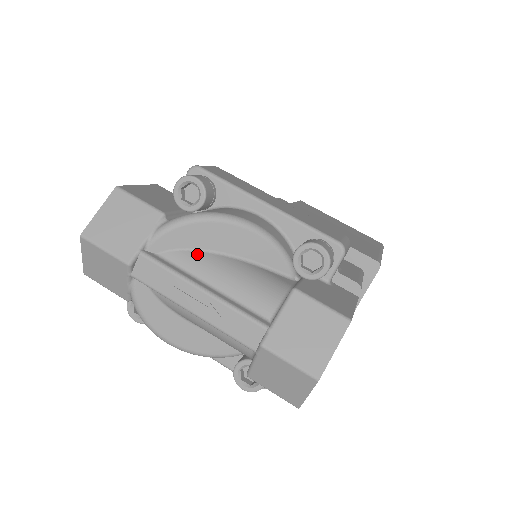
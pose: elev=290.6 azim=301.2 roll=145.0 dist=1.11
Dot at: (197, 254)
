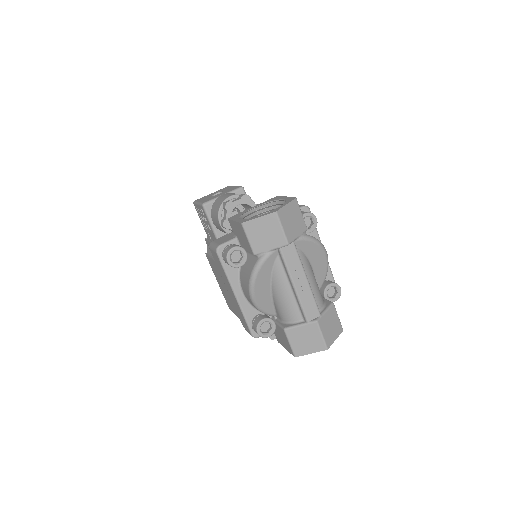
Dot at: (307, 259)
